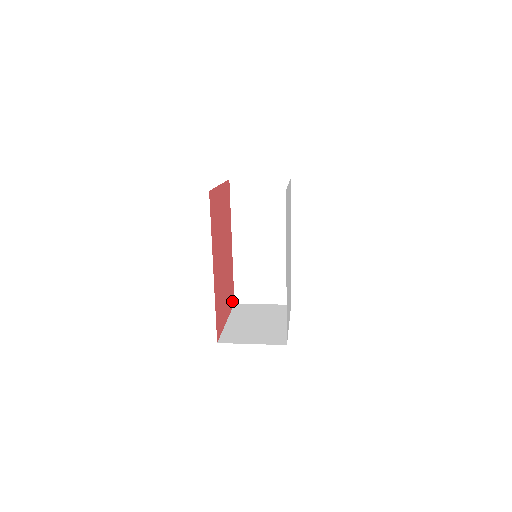
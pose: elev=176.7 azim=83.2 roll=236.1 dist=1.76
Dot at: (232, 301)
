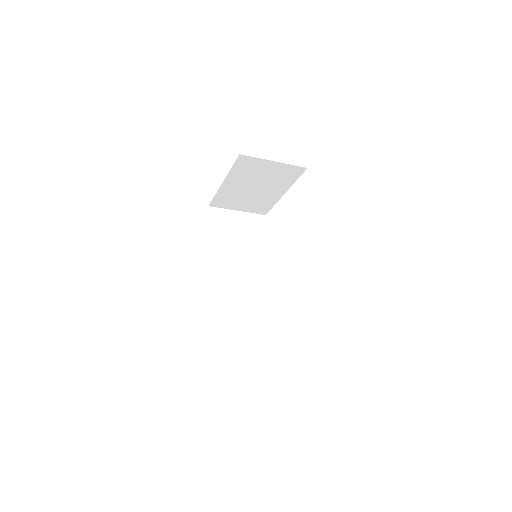
Dot at: occluded
